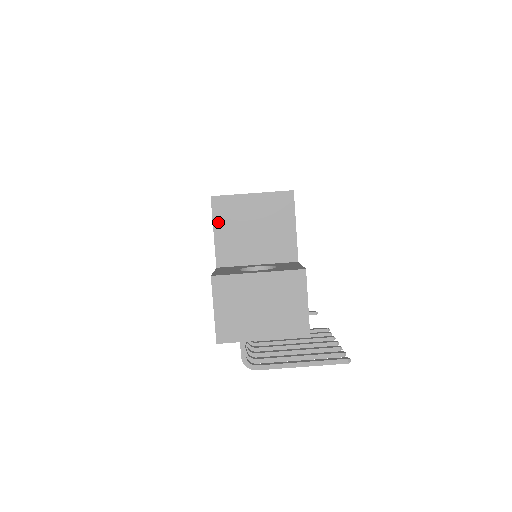
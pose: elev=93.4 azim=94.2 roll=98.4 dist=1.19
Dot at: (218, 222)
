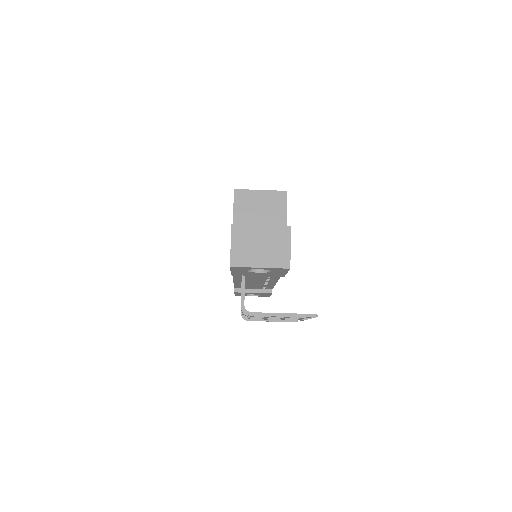
Dot at: (237, 205)
